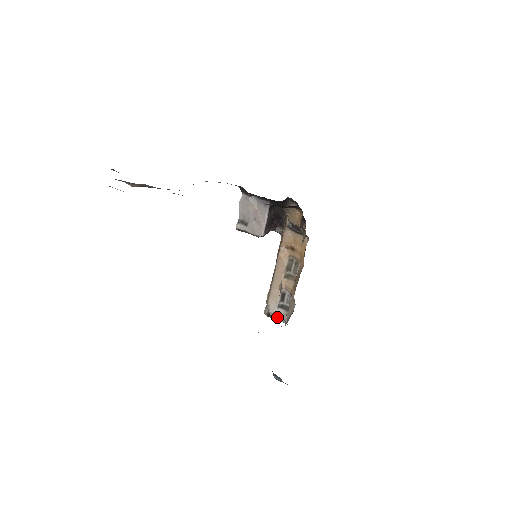
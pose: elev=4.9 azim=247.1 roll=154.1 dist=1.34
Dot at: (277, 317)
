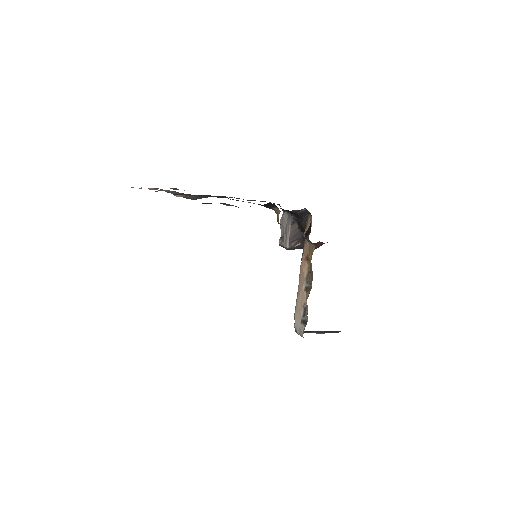
Dot at: (301, 333)
